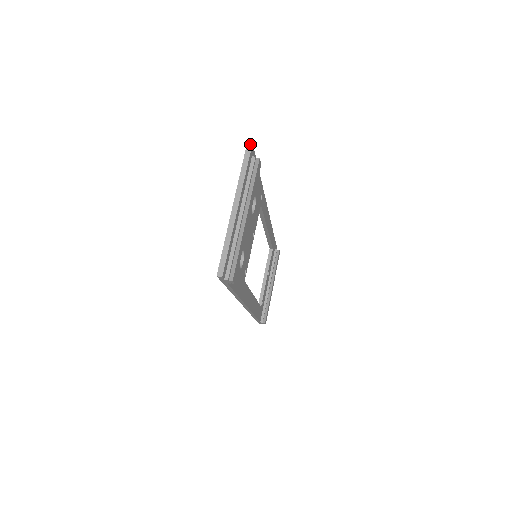
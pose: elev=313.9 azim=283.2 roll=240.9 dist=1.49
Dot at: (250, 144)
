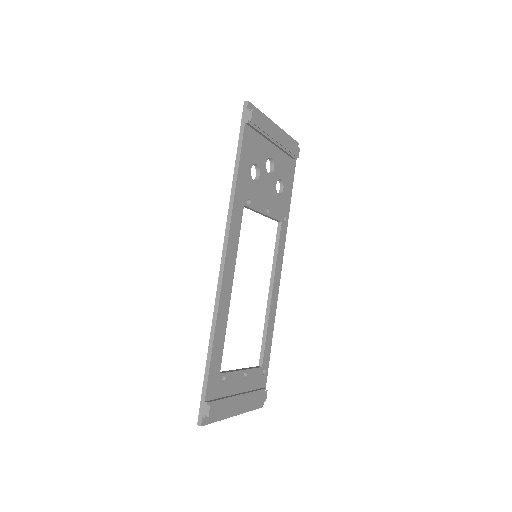
Dot at: (297, 143)
